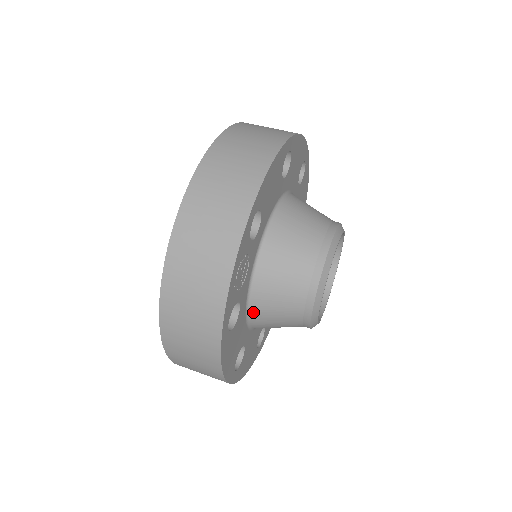
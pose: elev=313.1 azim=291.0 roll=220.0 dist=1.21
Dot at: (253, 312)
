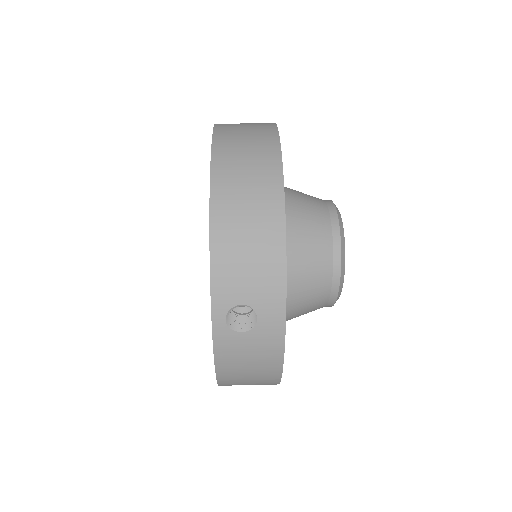
Dot at: occluded
